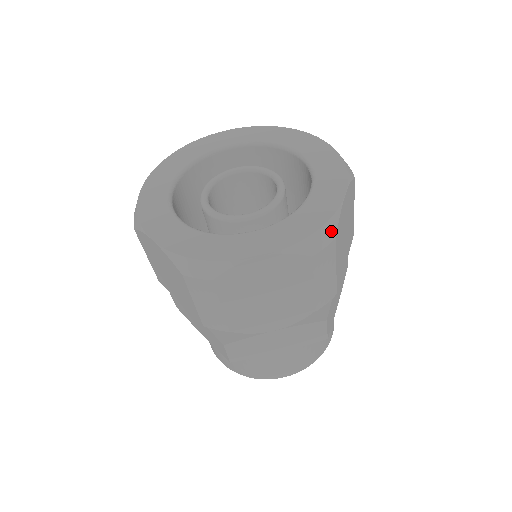
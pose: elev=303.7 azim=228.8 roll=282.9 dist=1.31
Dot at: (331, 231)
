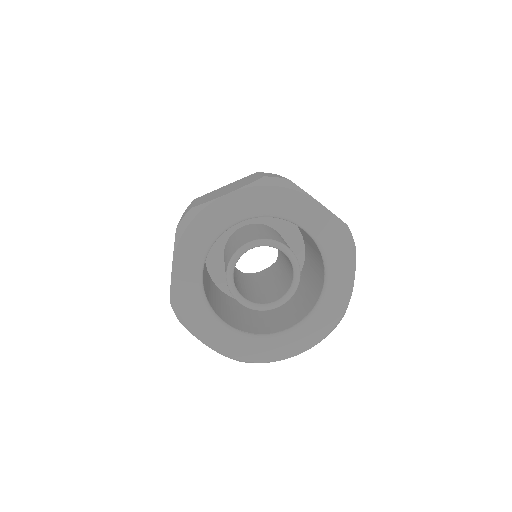
Dot at: occluded
